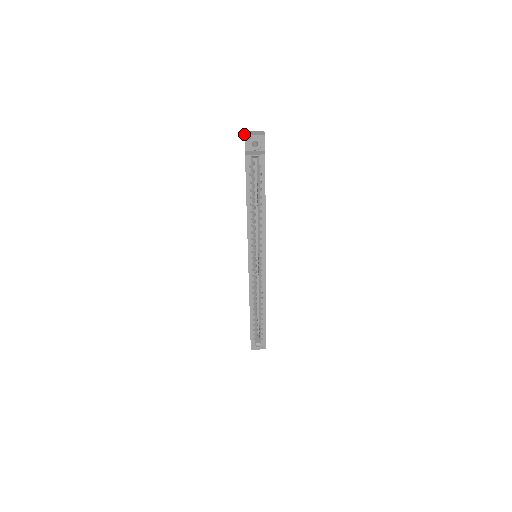
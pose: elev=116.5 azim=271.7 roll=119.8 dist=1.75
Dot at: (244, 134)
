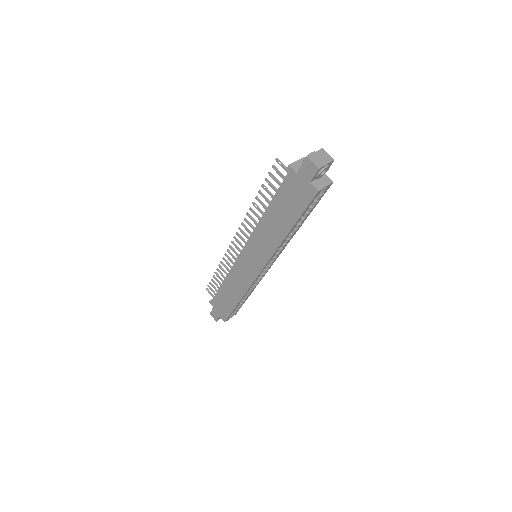
Dot at: (316, 166)
